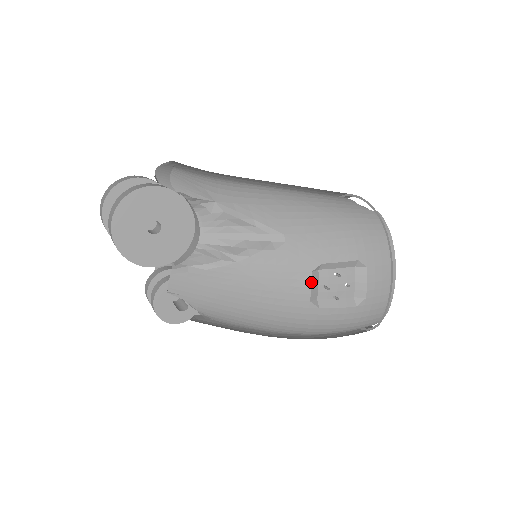
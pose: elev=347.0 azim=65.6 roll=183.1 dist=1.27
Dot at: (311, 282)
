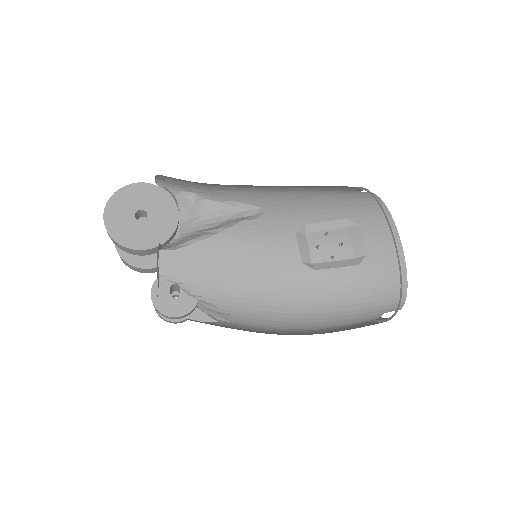
Dot at: (297, 242)
